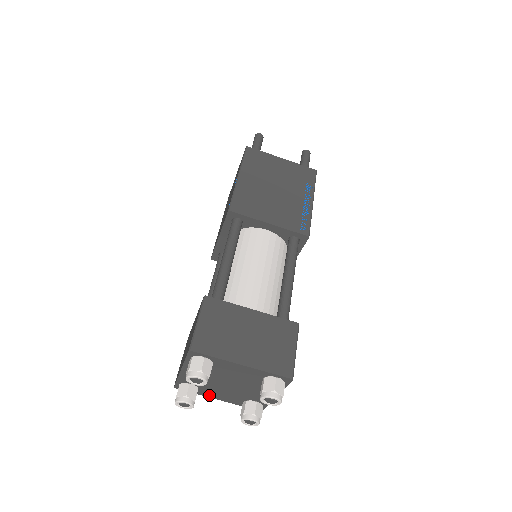
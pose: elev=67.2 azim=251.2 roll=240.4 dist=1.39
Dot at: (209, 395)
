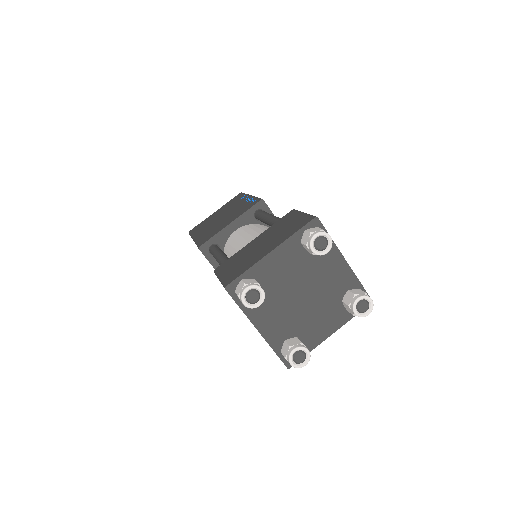
Dot at: (317, 339)
